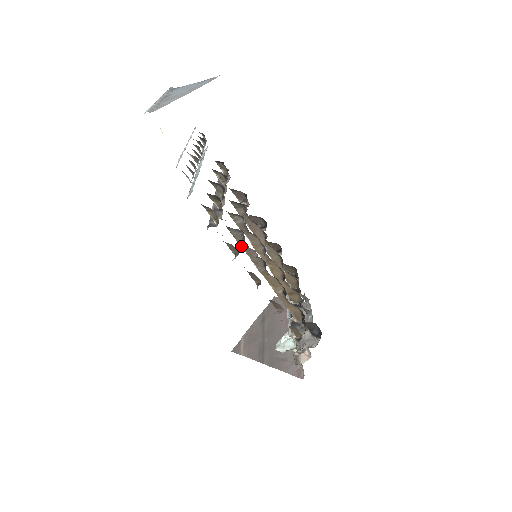
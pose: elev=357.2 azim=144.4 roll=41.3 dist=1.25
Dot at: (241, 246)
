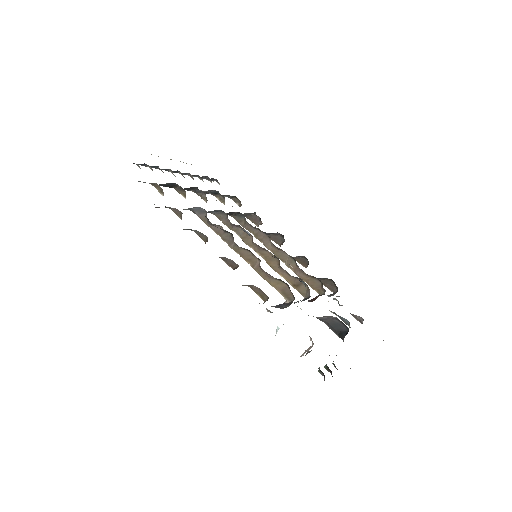
Dot at: occluded
